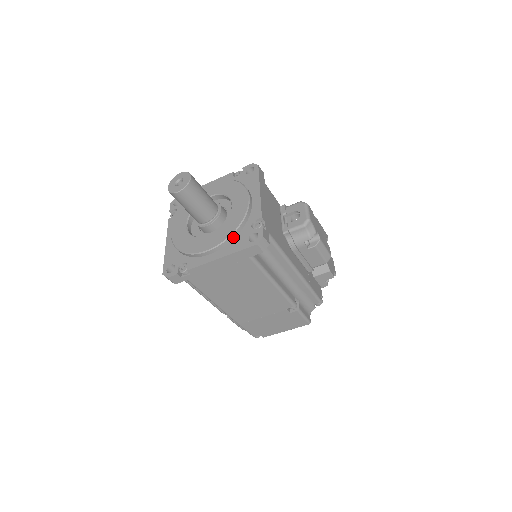
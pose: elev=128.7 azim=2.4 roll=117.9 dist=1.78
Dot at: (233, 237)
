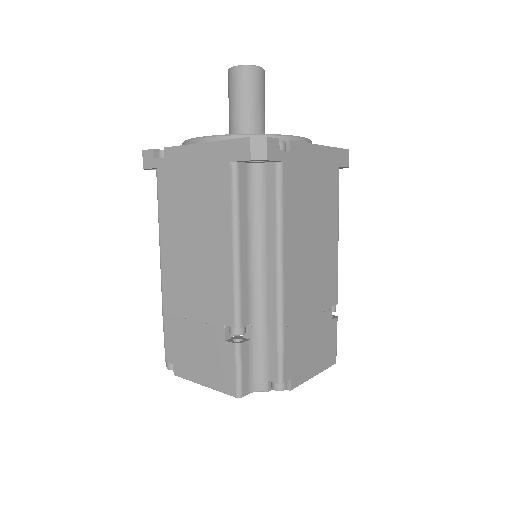
Dot at: occluded
